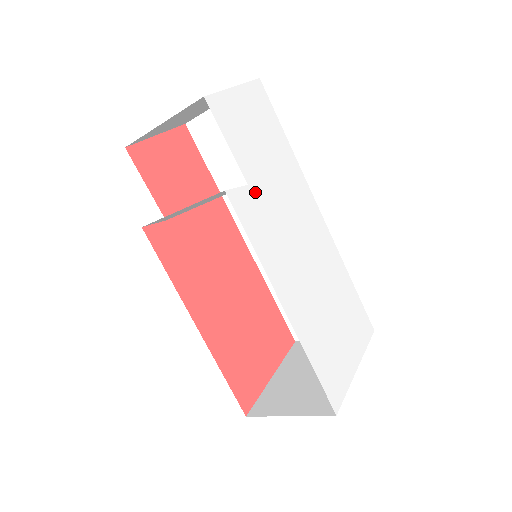
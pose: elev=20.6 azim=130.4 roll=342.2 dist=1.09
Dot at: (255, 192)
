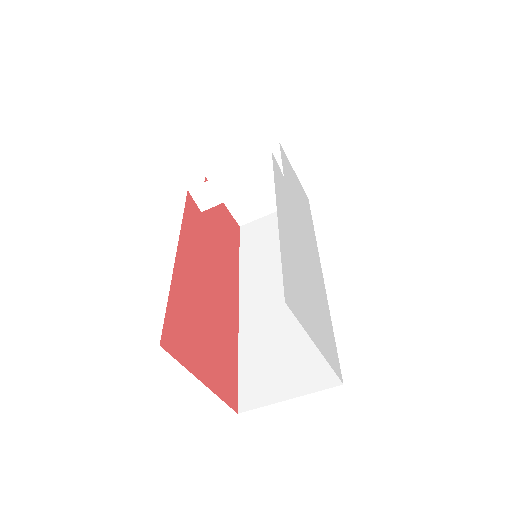
Dot at: (286, 184)
